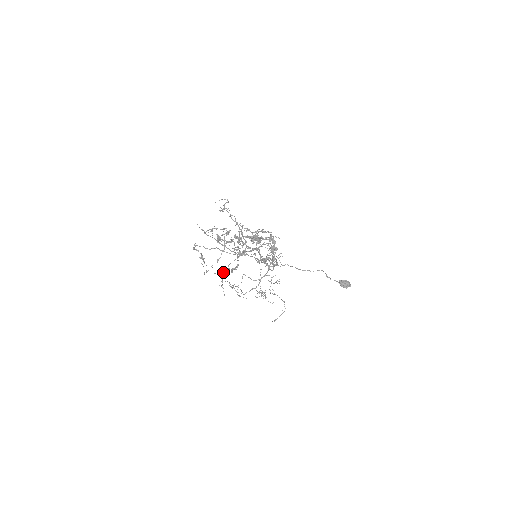
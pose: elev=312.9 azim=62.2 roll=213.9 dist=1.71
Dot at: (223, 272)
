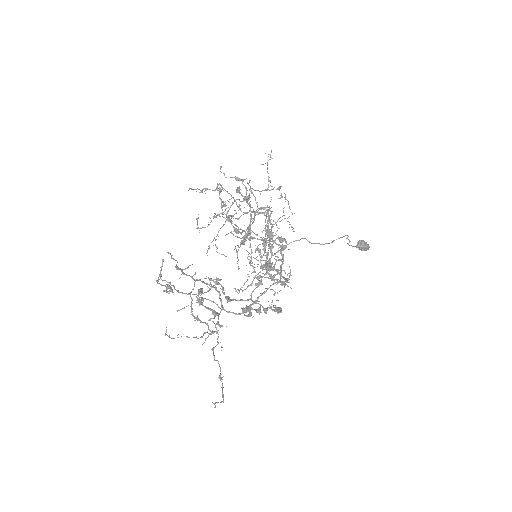
Dot at: (206, 189)
